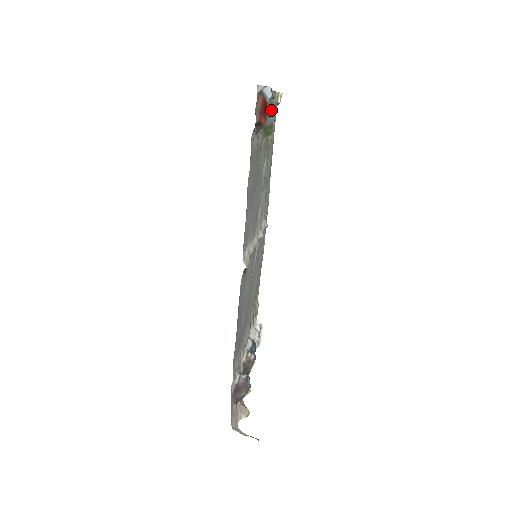
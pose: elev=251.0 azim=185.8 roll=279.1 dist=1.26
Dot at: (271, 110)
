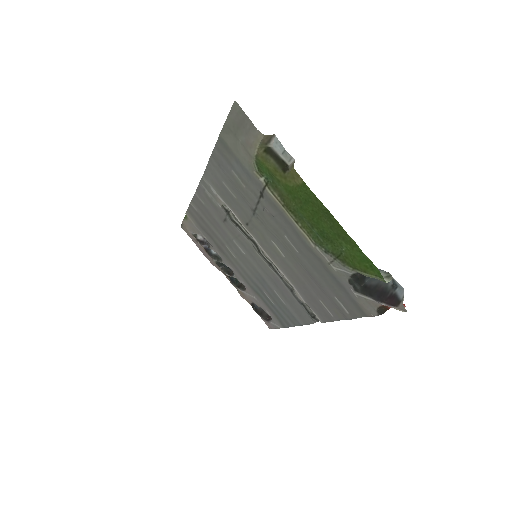
Dot at: (385, 284)
